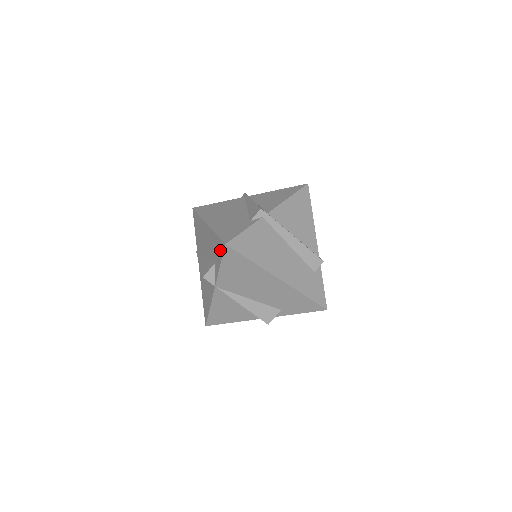
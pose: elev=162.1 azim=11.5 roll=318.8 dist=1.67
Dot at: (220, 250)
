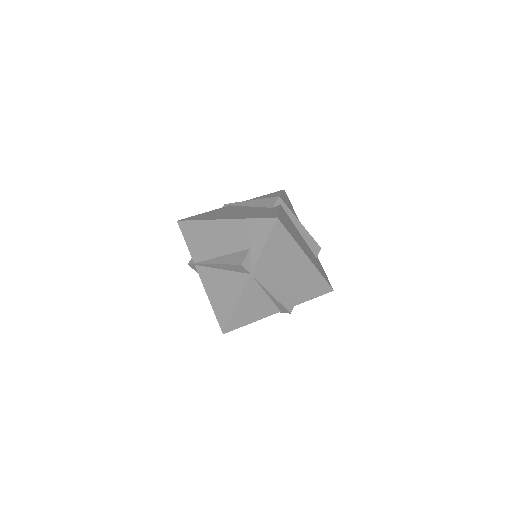
Dot at: (264, 229)
